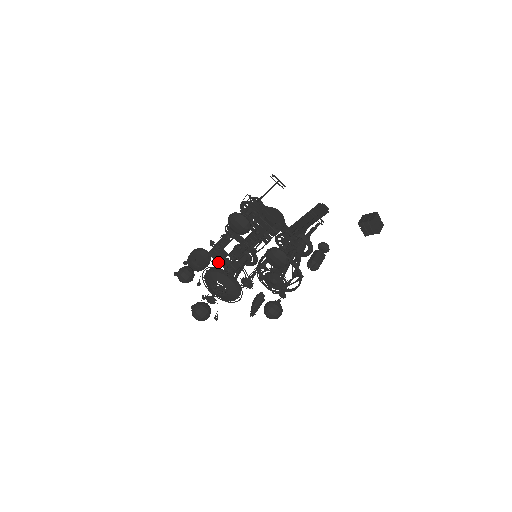
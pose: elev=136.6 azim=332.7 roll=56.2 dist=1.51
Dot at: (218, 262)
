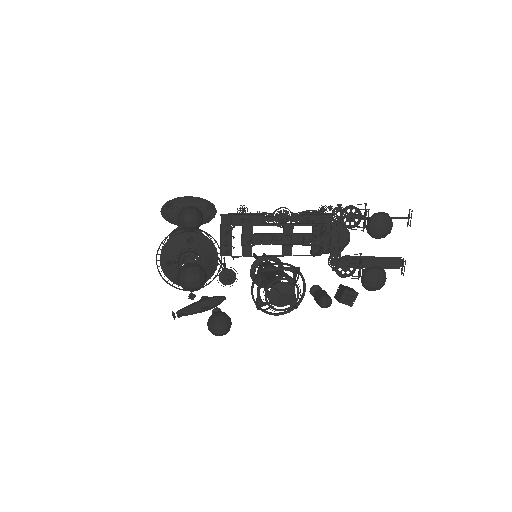
Dot at: (226, 233)
